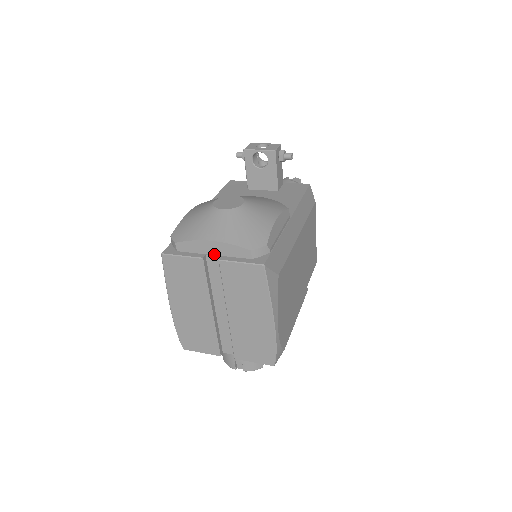
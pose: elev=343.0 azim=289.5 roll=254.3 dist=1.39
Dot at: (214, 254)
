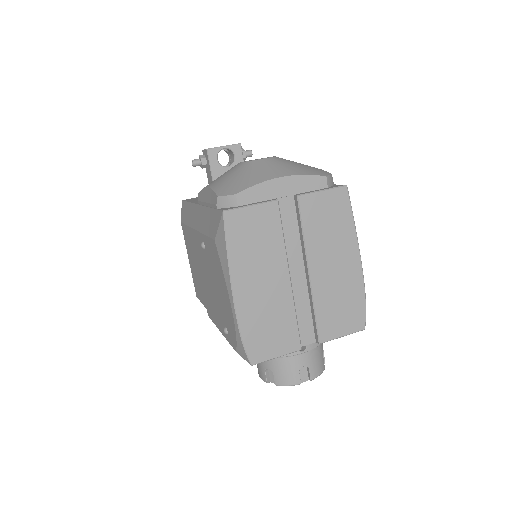
Dot at: (285, 195)
